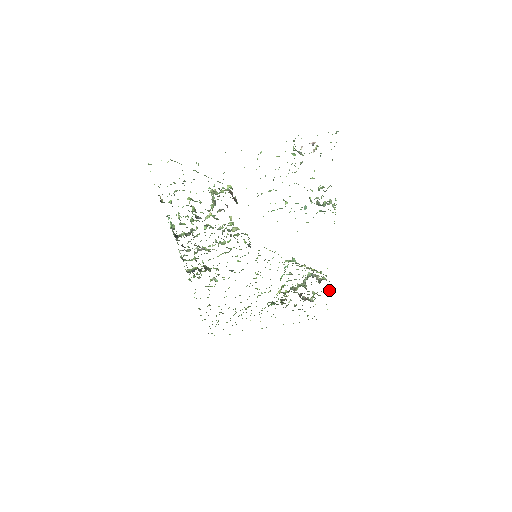
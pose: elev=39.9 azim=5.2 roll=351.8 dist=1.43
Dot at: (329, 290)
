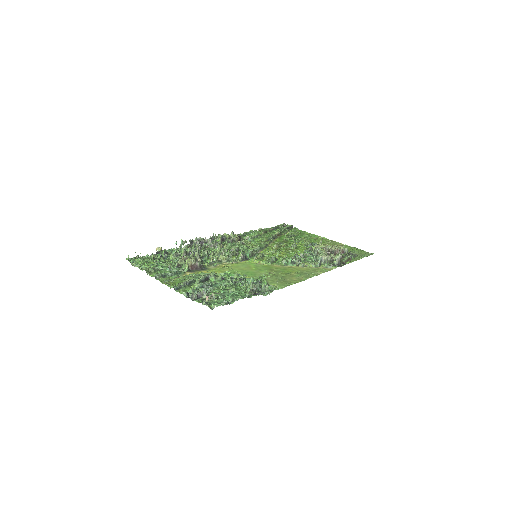
Dot at: (347, 263)
